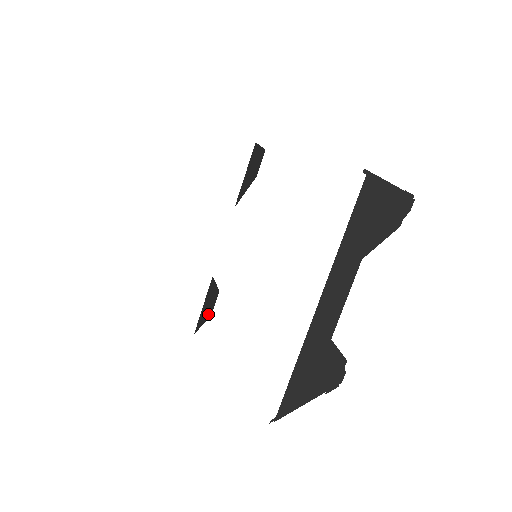
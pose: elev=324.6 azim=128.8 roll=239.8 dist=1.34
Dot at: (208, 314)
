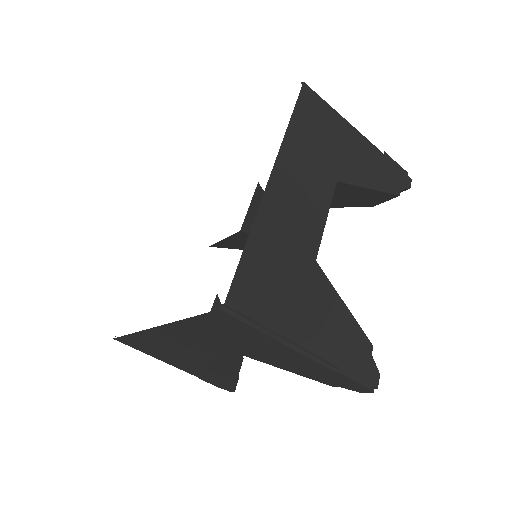
Dot at: (224, 371)
